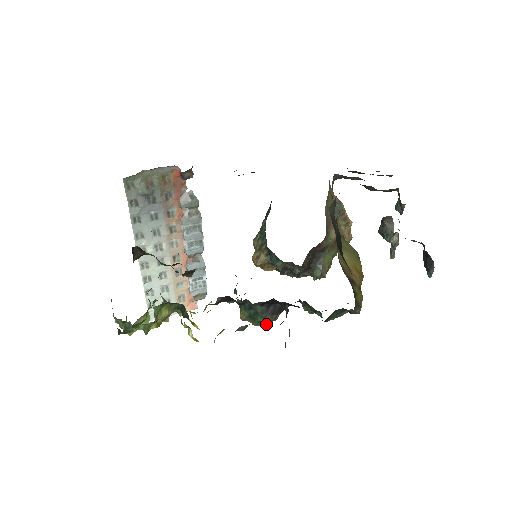
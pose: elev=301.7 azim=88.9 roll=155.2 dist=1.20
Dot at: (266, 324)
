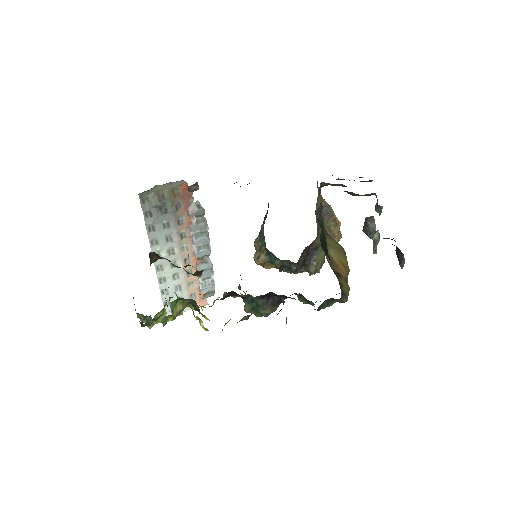
Dot at: (267, 315)
